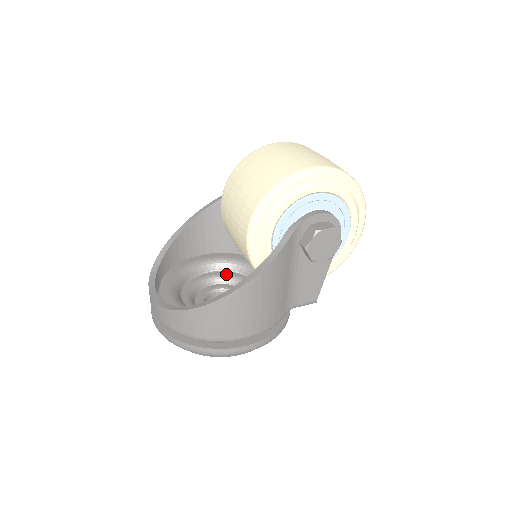
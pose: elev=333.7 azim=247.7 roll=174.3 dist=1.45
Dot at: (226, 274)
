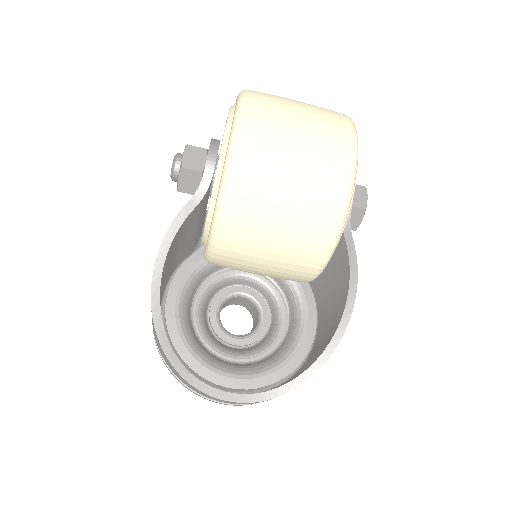
Dot at: (206, 288)
